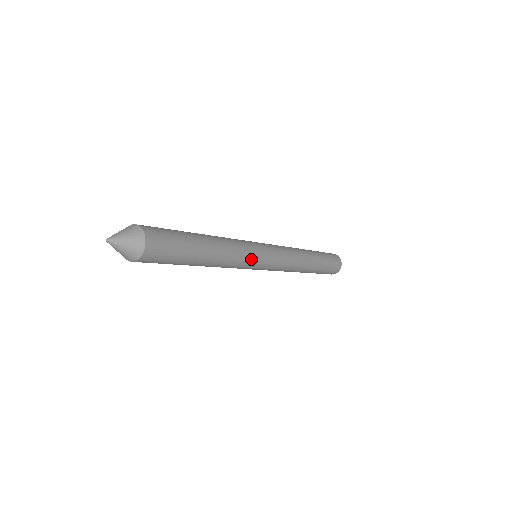
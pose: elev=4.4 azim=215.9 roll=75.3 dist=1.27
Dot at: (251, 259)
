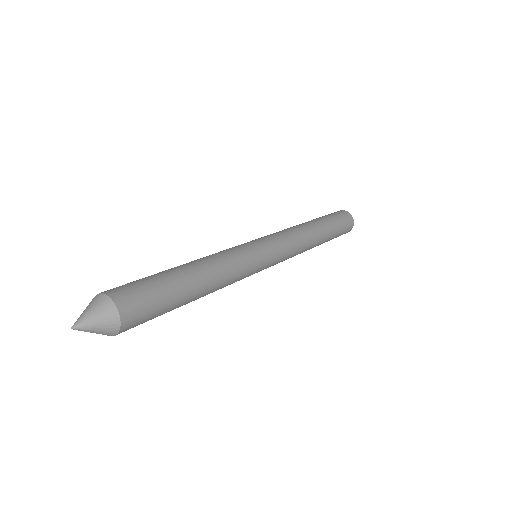
Dot at: (251, 267)
